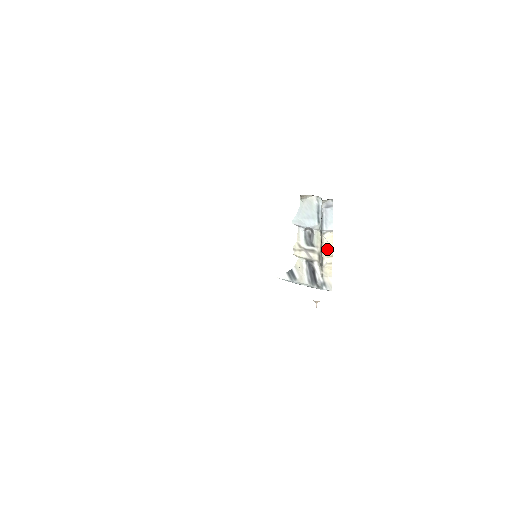
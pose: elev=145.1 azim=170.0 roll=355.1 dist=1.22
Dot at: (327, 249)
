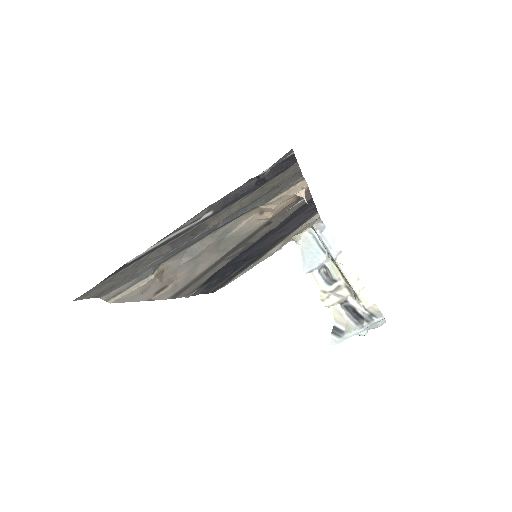
Dot at: (349, 274)
